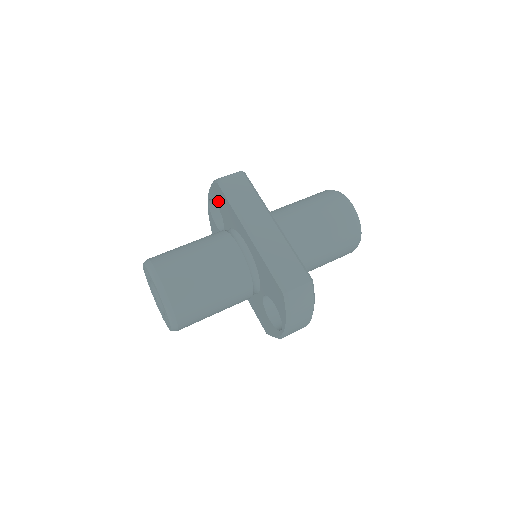
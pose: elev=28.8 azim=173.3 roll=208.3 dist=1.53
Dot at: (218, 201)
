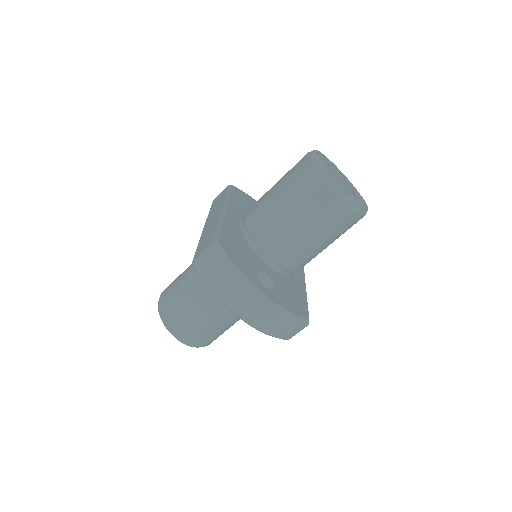
Dot at: occluded
